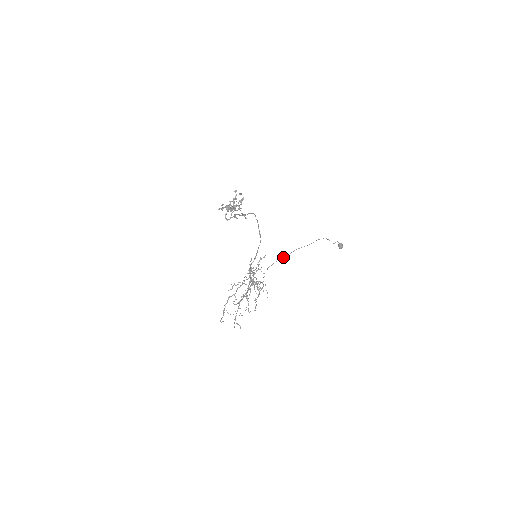
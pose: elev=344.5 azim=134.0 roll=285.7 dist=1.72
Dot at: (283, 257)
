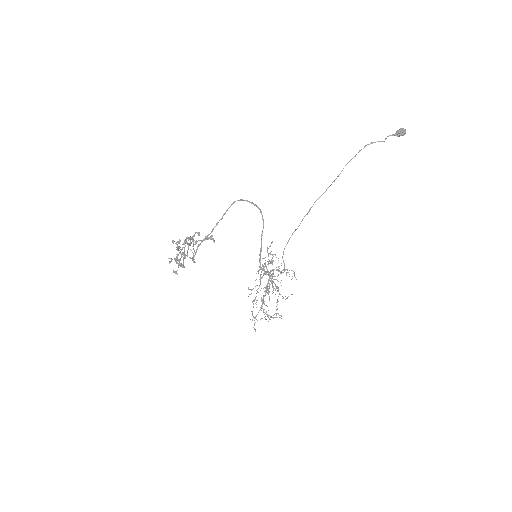
Dot at: occluded
